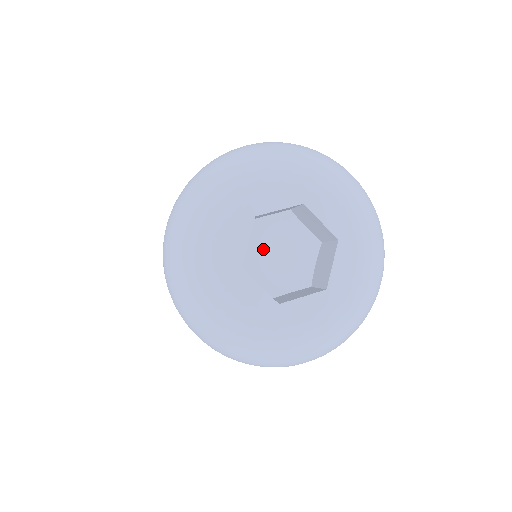
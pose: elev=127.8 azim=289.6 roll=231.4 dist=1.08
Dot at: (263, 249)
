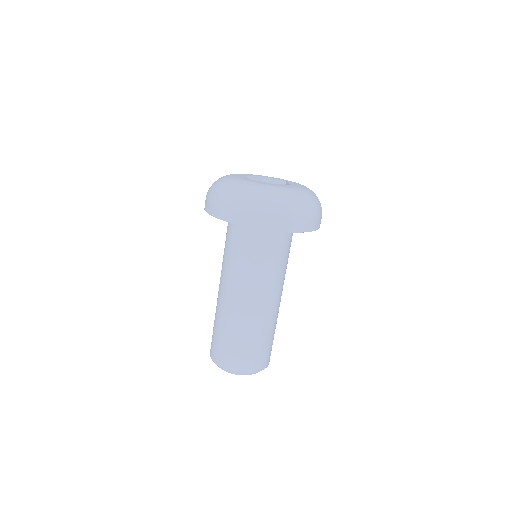
Dot at: occluded
